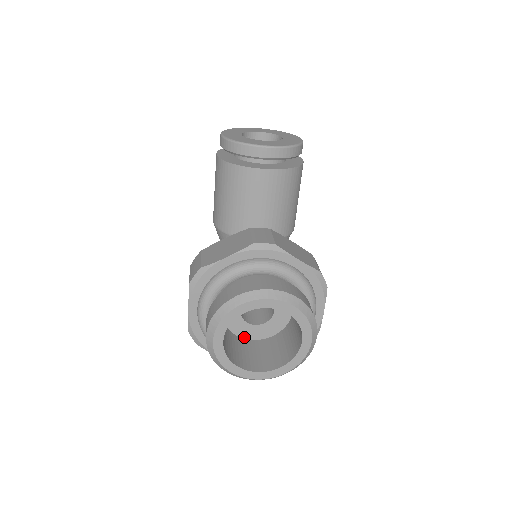
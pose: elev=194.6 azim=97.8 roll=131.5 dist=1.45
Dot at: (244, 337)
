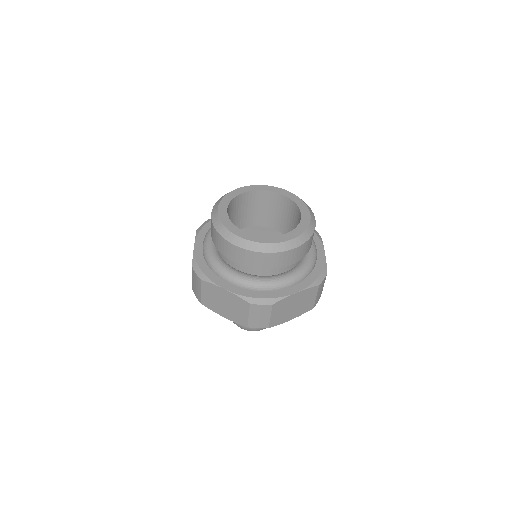
Dot at: occluded
